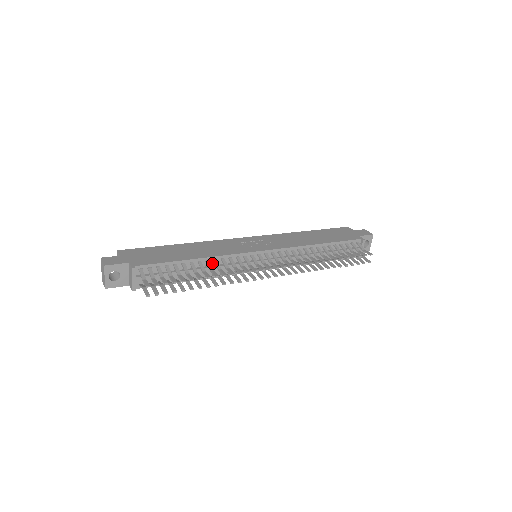
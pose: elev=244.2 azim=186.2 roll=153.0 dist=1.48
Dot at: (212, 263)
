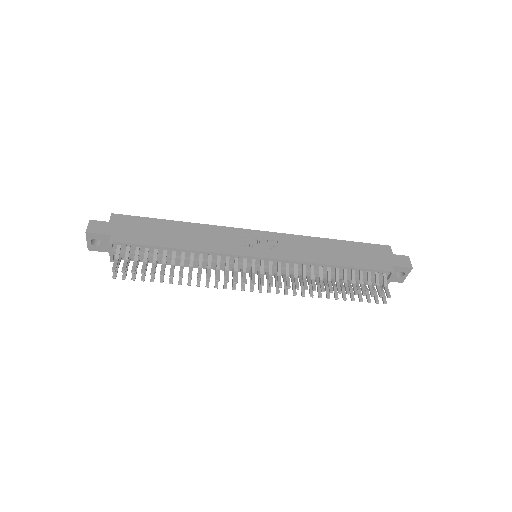
Dot at: (198, 256)
